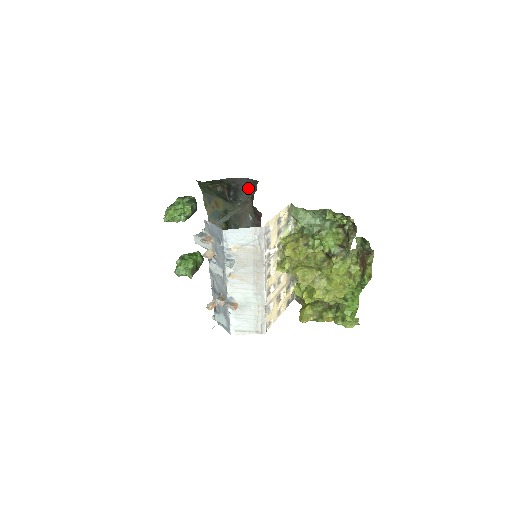
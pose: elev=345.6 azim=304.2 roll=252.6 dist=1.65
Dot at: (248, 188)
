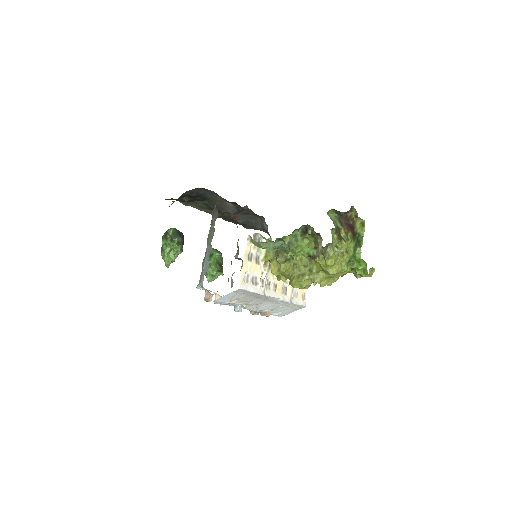
Dot at: (207, 191)
